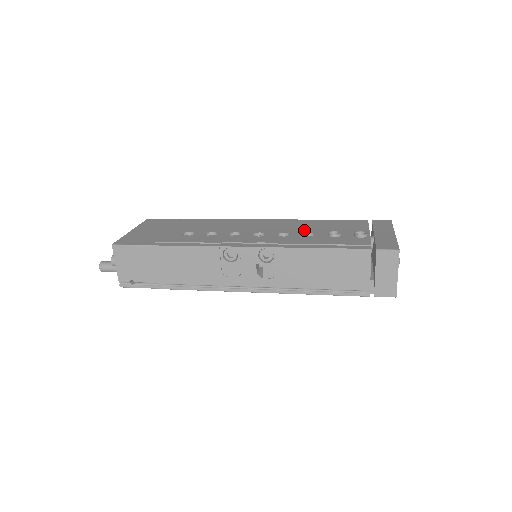
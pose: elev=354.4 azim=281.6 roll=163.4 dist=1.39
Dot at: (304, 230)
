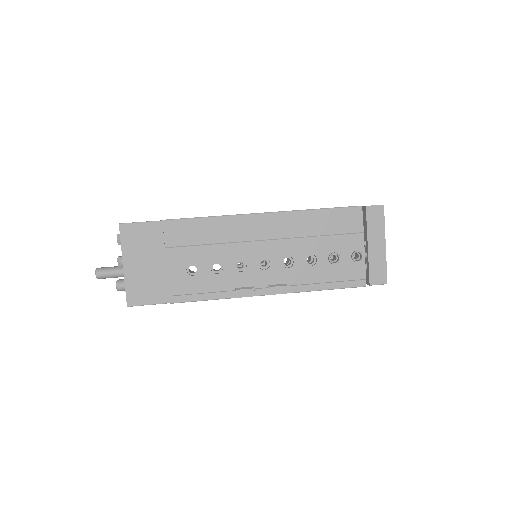
Dot at: (305, 248)
